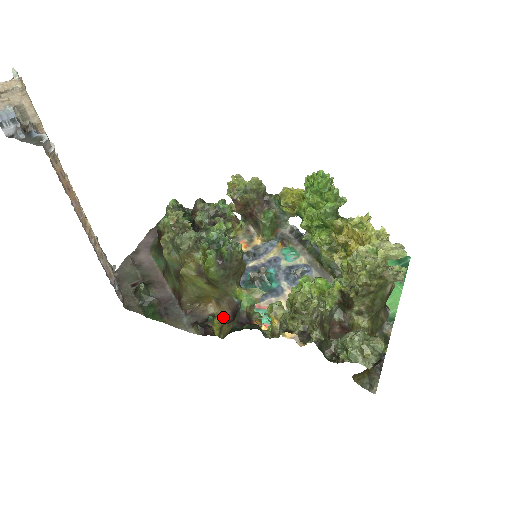
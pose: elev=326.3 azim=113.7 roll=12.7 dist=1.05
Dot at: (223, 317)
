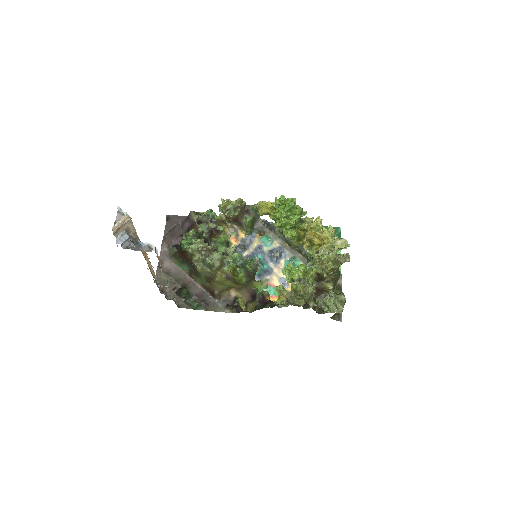
Dot at: (243, 297)
